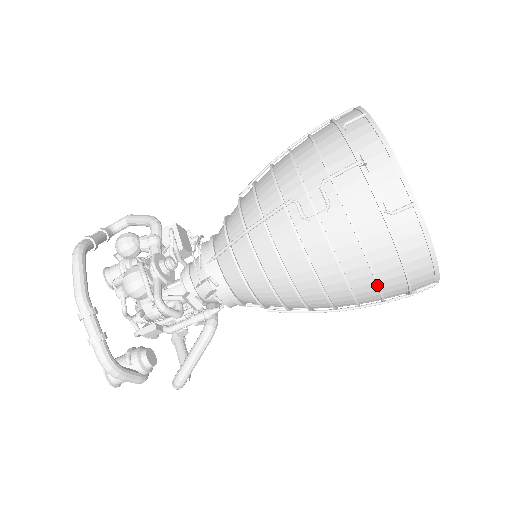
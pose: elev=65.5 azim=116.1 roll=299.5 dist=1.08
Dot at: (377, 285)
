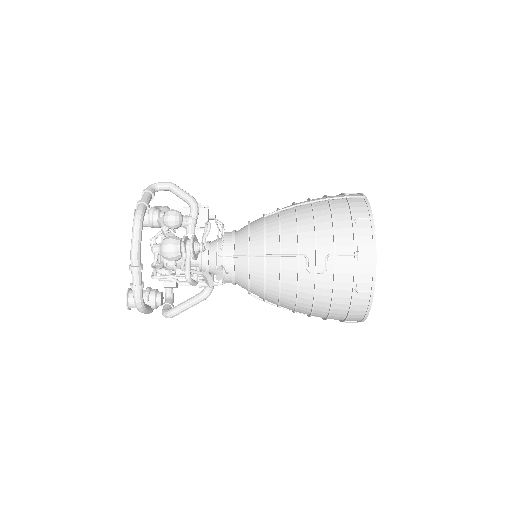
Dot at: (328, 317)
